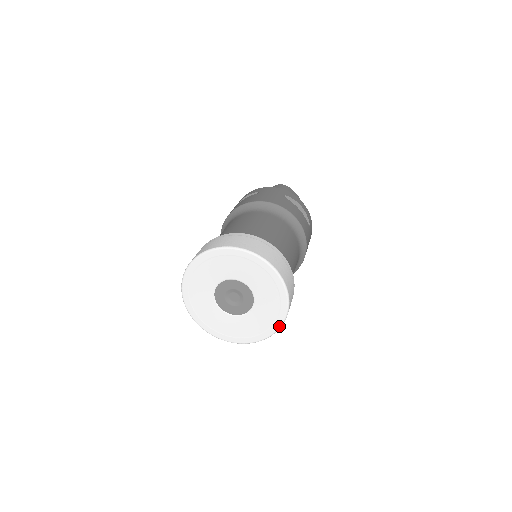
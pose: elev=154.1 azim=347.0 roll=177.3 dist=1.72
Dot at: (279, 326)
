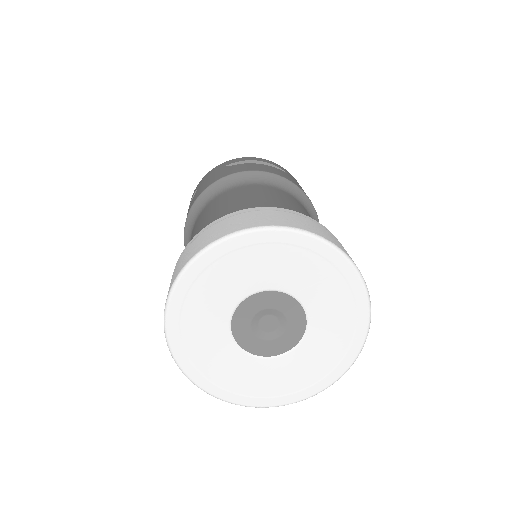
Dot at: (367, 305)
